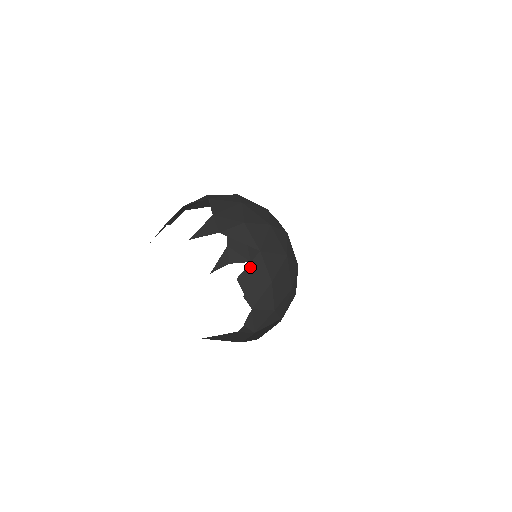
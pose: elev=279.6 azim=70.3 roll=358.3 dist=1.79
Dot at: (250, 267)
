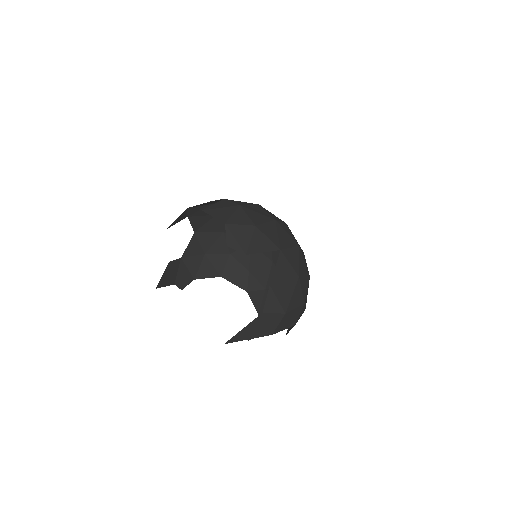
Dot at: (215, 205)
